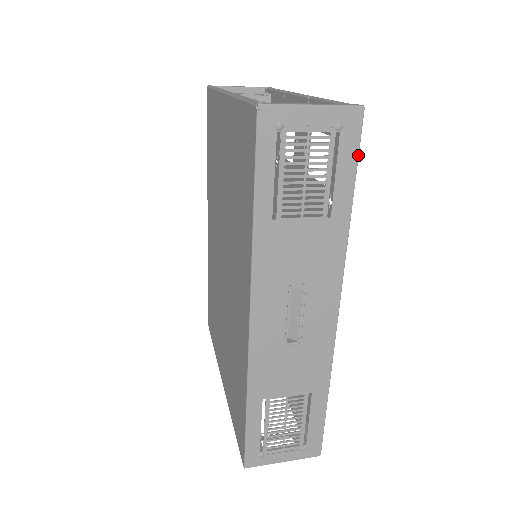
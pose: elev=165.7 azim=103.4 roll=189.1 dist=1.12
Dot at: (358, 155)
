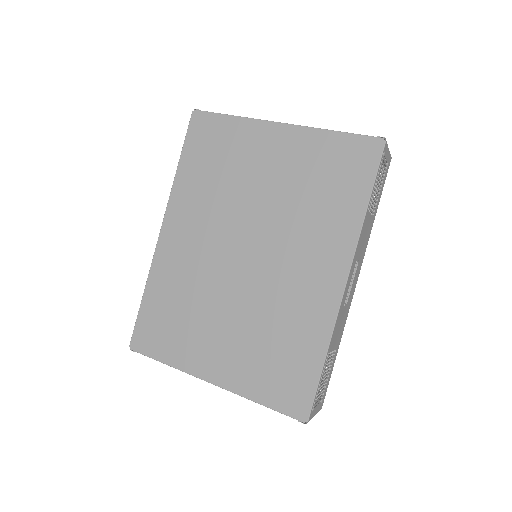
Dot at: occluded
